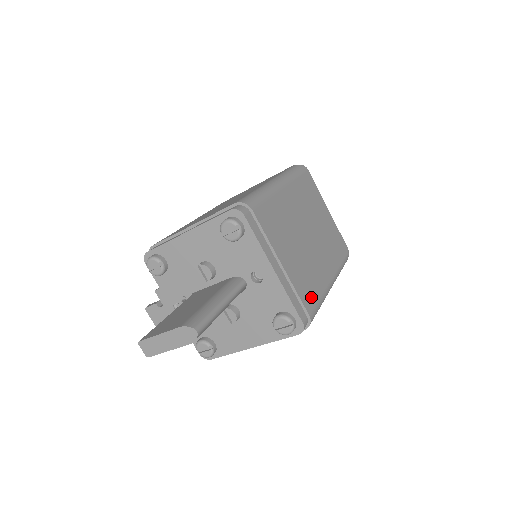
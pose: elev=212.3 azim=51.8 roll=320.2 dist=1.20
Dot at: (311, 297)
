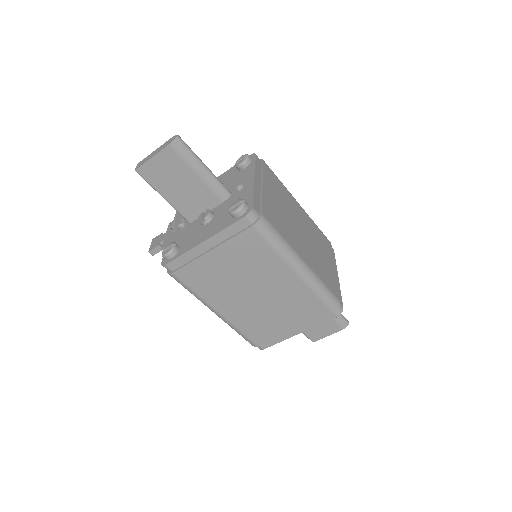
Dot at: (273, 221)
